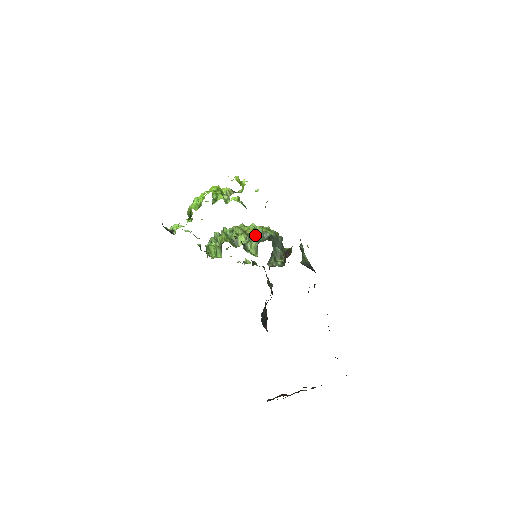
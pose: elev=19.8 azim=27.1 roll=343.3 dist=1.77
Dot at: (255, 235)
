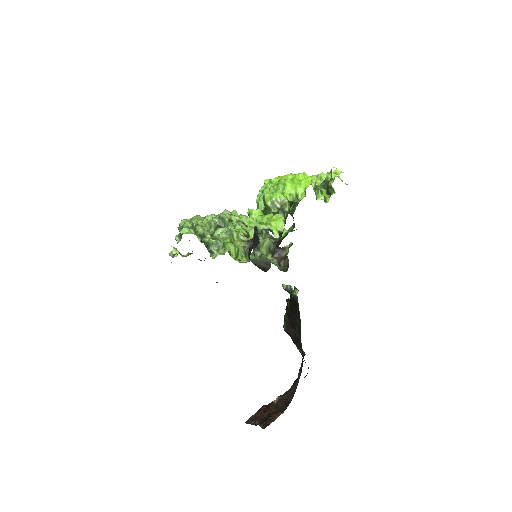
Dot at: (263, 230)
